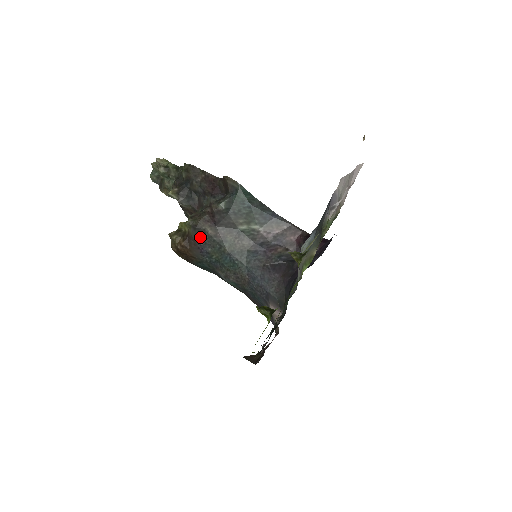
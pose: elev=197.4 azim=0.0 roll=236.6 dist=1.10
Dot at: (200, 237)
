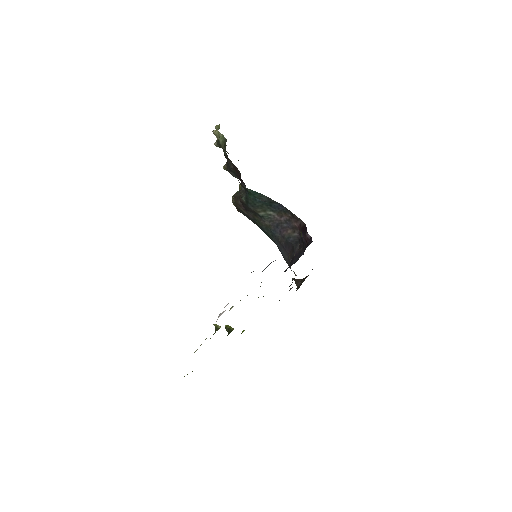
Dot at: (242, 212)
